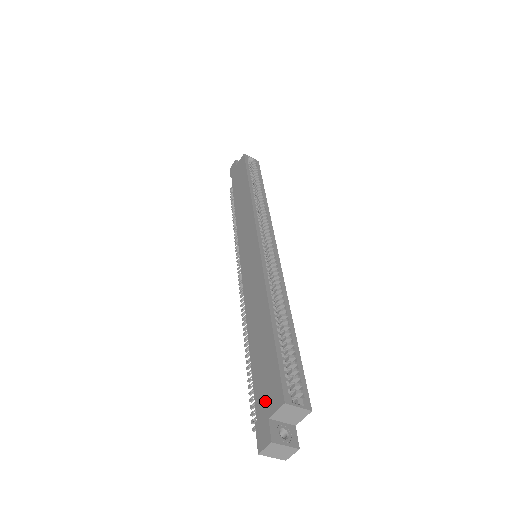
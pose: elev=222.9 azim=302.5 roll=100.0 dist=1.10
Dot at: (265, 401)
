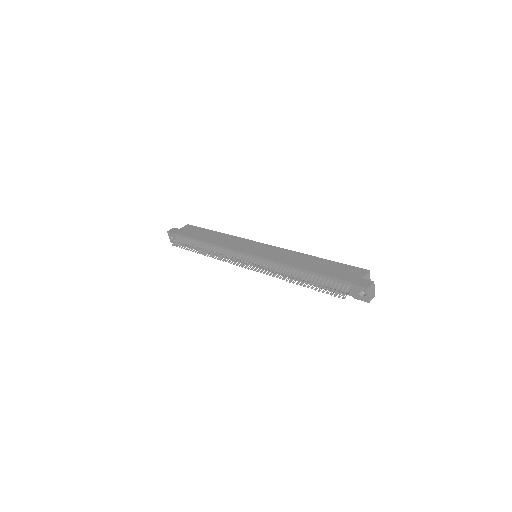
Dot at: (352, 276)
